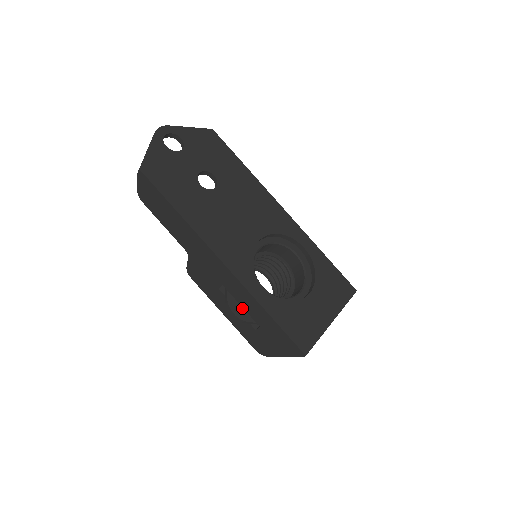
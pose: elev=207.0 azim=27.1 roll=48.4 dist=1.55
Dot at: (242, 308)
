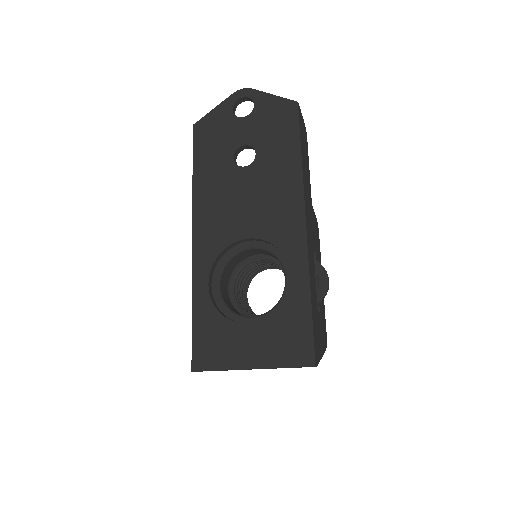
Dot at: occluded
